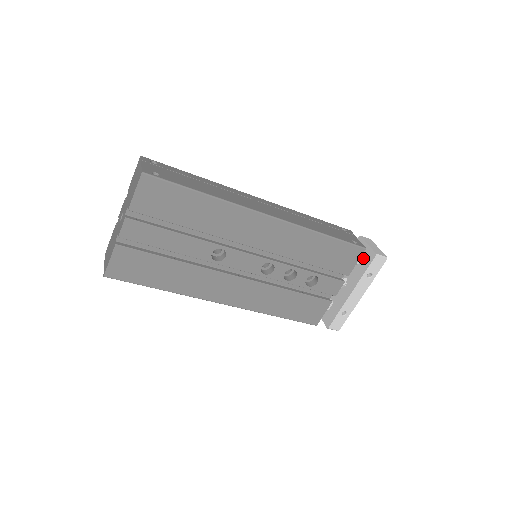
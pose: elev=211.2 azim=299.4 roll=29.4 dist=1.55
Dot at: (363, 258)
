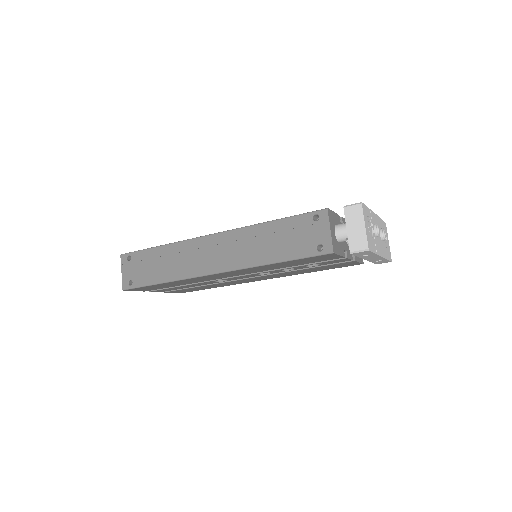
Dot at: occluded
